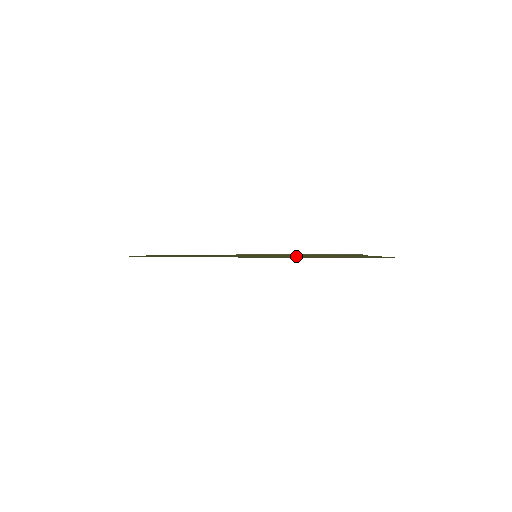
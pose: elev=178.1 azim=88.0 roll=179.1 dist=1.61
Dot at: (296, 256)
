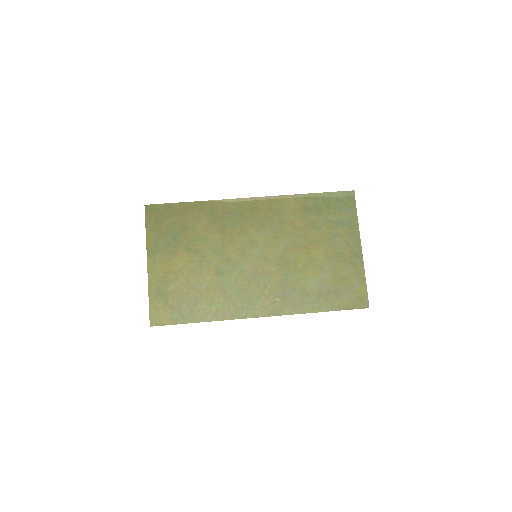
Dot at: (293, 274)
